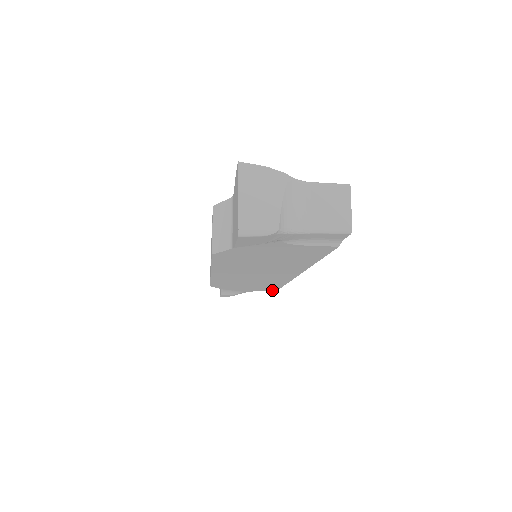
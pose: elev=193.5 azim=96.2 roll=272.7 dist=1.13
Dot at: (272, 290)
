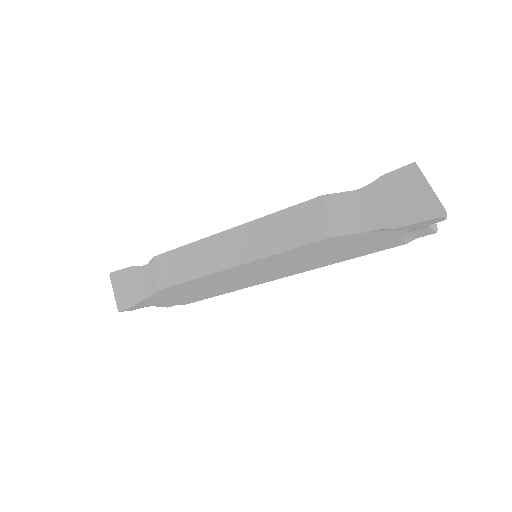
Dot at: (184, 303)
